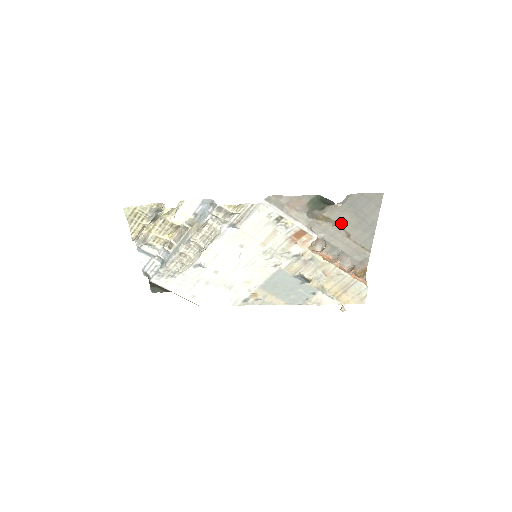
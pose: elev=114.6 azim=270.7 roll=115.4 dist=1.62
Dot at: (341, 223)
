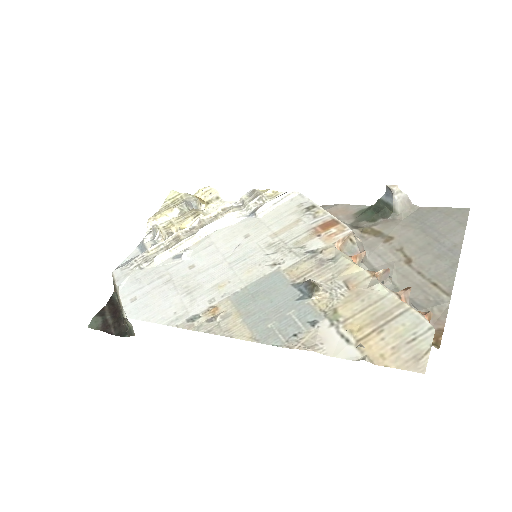
Dot at: (398, 242)
